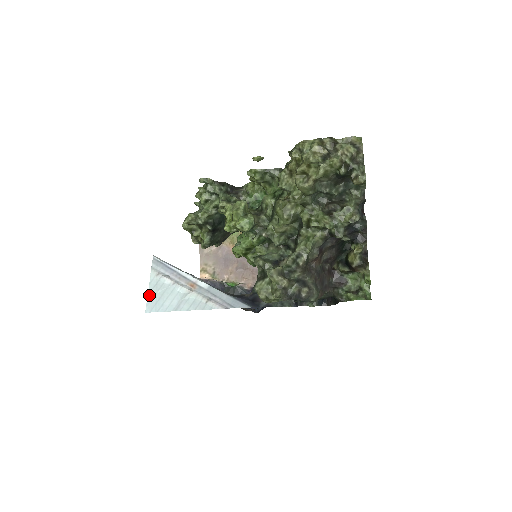
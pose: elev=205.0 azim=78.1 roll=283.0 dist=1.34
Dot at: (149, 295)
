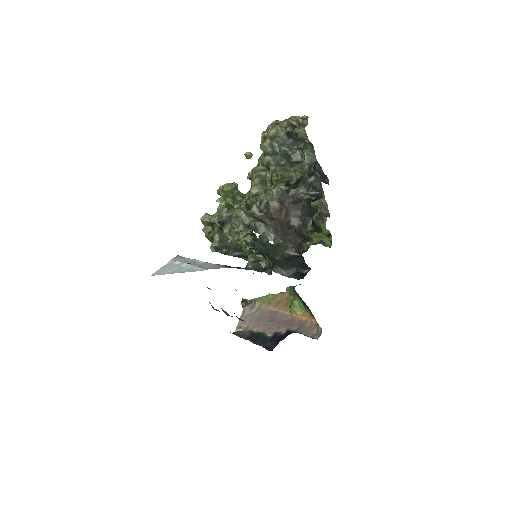
Dot at: (160, 269)
